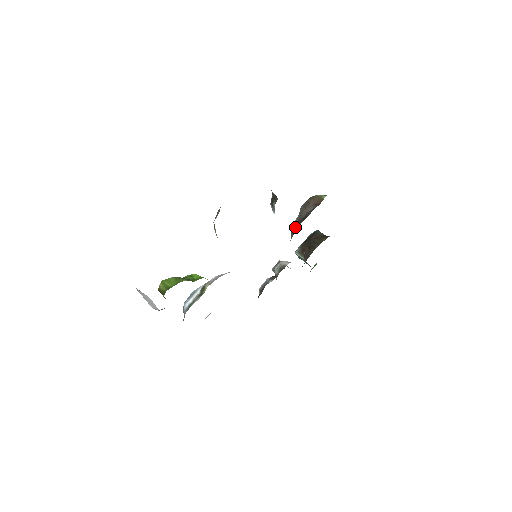
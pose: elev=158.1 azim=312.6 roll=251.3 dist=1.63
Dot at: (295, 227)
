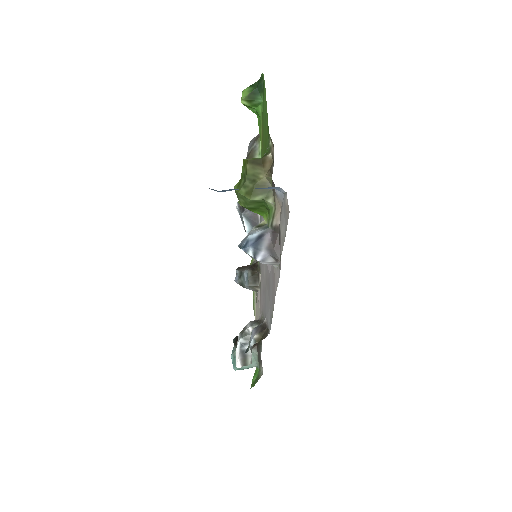
Dot at: (255, 265)
